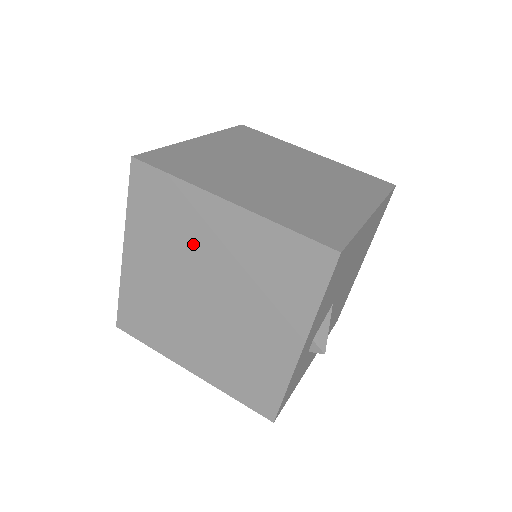
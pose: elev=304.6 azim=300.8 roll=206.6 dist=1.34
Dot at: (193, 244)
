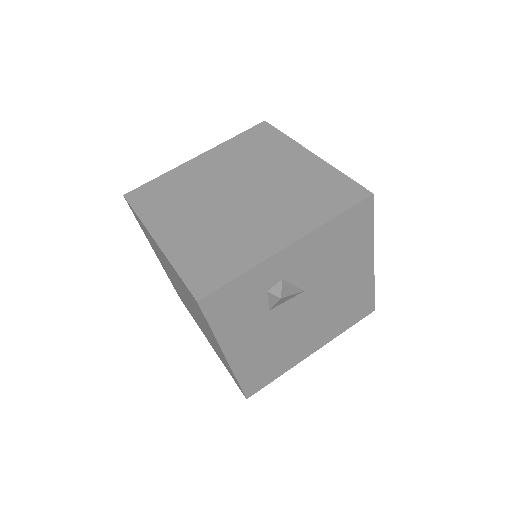
Dot at: (261, 165)
